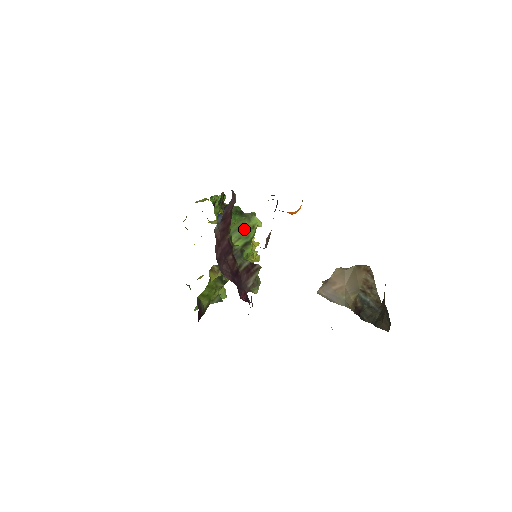
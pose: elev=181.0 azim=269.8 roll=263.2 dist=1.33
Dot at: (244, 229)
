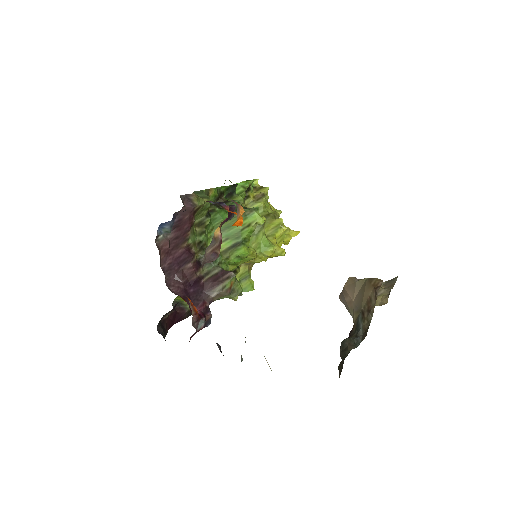
Dot at: (234, 228)
